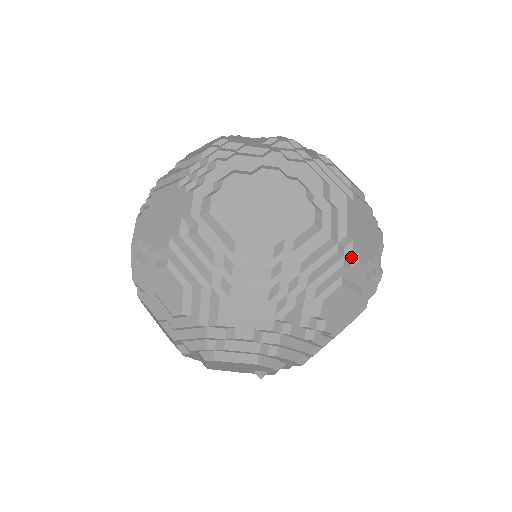
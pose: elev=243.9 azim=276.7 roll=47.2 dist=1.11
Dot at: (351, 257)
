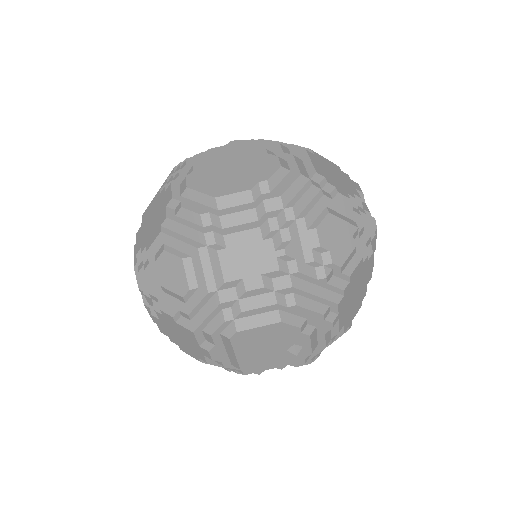
Dot at: (329, 191)
